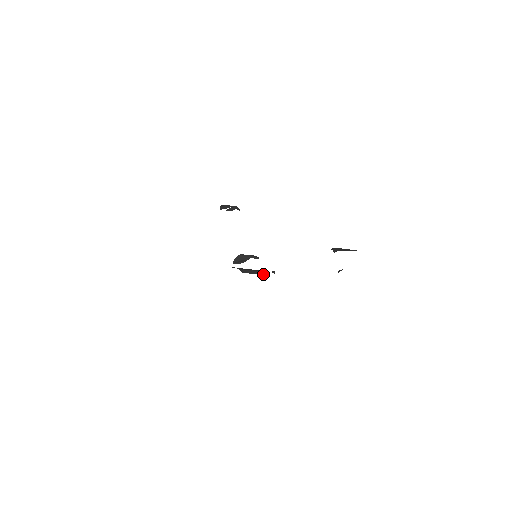
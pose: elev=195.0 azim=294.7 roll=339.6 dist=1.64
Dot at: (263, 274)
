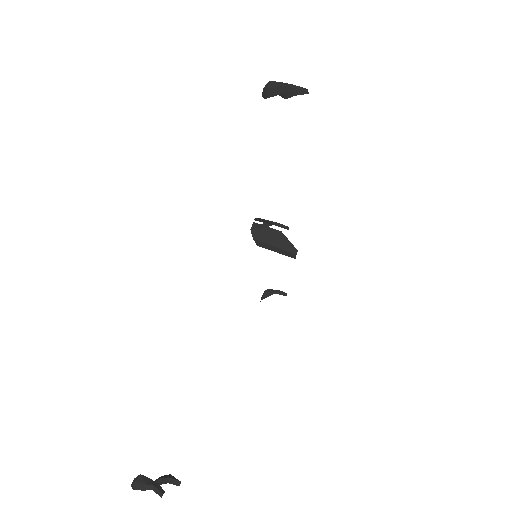
Dot at: (287, 255)
